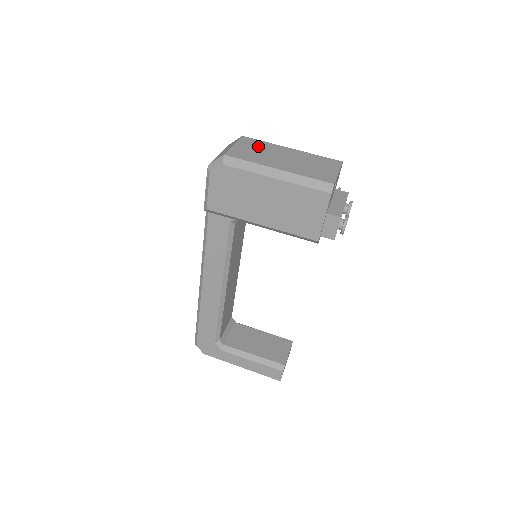
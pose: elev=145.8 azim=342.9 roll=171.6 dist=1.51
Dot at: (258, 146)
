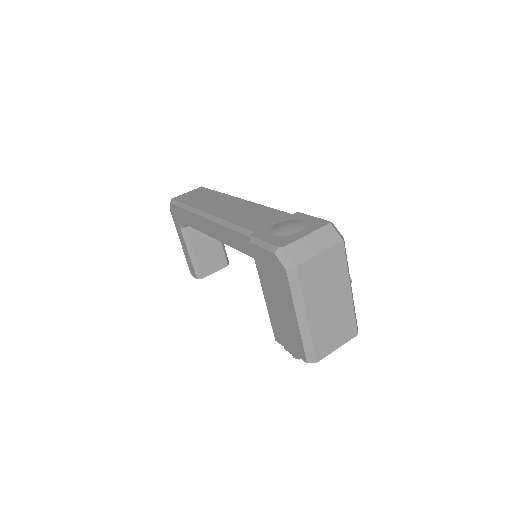
Dot at: (334, 269)
